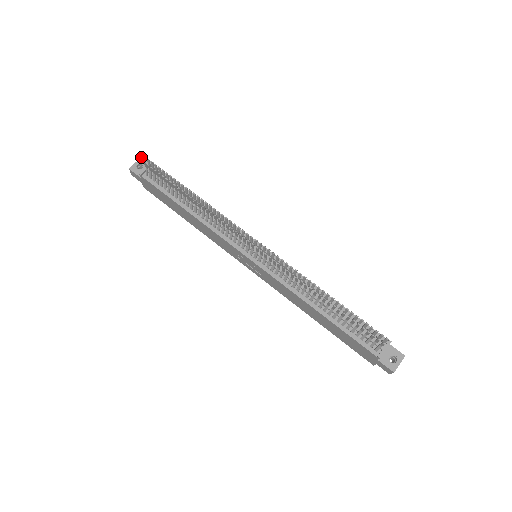
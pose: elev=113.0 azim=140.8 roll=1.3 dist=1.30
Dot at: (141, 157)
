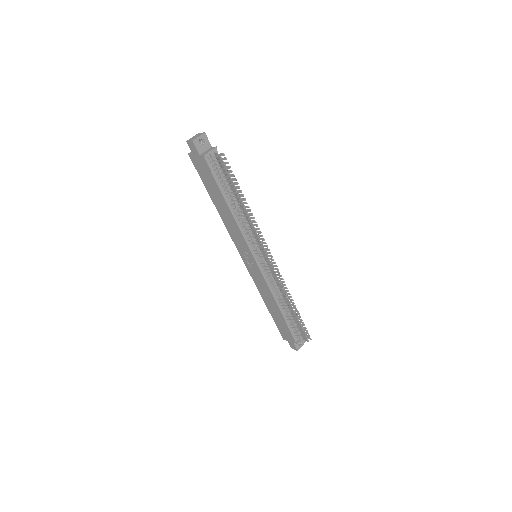
Dot at: occluded
